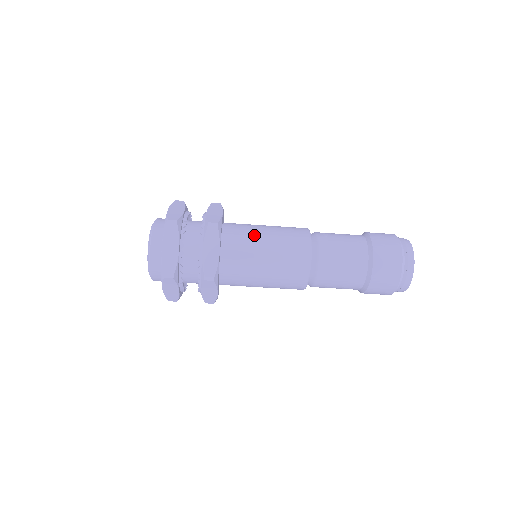
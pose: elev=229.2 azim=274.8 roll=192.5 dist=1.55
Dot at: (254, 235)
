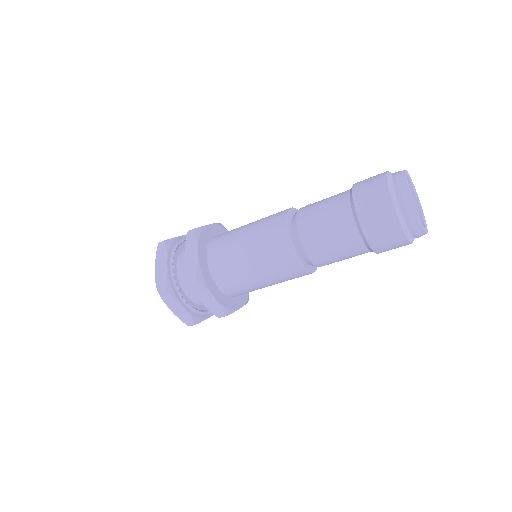
Dot at: (236, 231)
